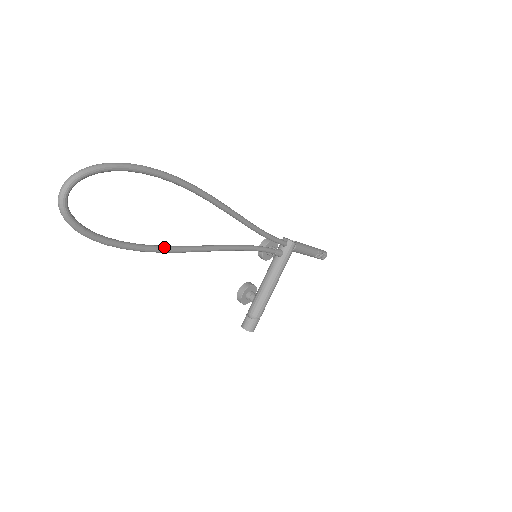
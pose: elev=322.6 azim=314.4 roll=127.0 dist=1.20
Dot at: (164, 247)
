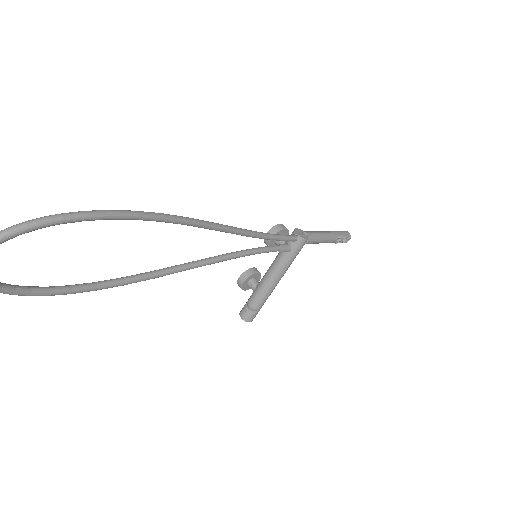
Dot at: (128, 279)
